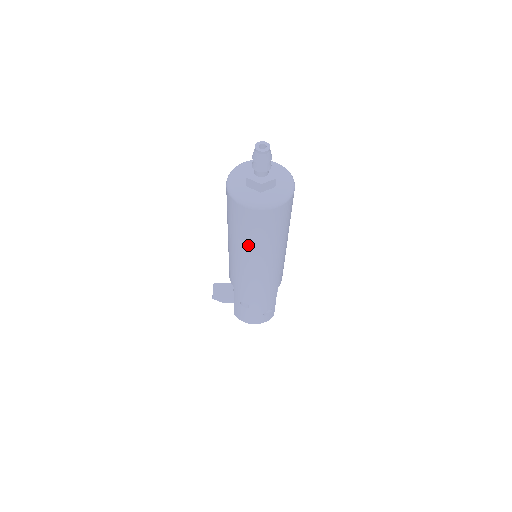
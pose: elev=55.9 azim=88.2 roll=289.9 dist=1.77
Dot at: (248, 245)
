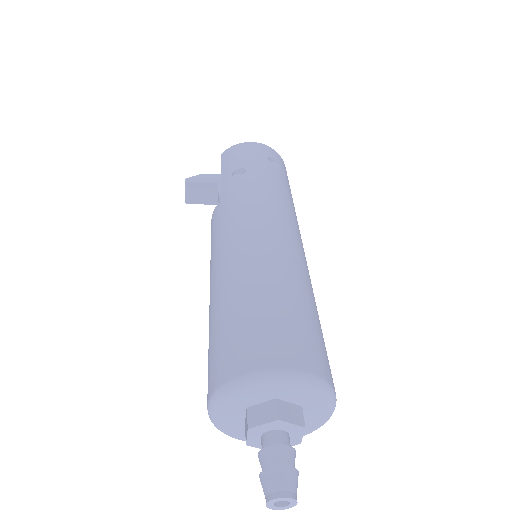
Dot at: occluded
